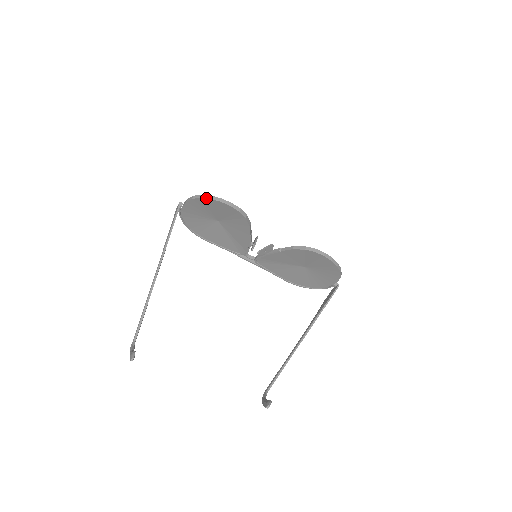
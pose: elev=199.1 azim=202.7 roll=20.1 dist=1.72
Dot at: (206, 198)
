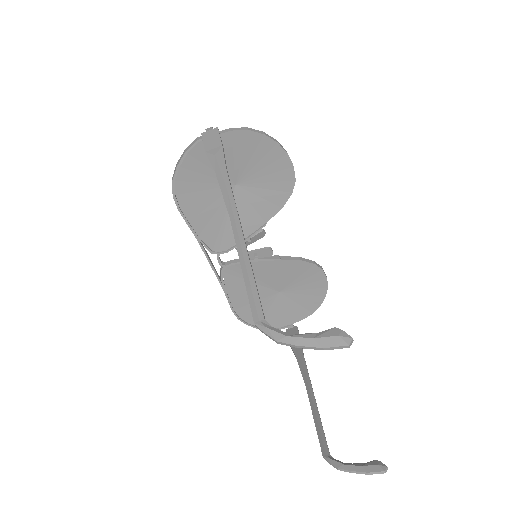
Dot at: (272, 138)
